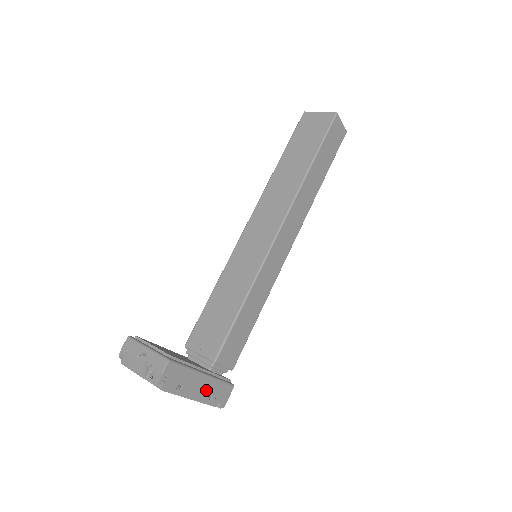
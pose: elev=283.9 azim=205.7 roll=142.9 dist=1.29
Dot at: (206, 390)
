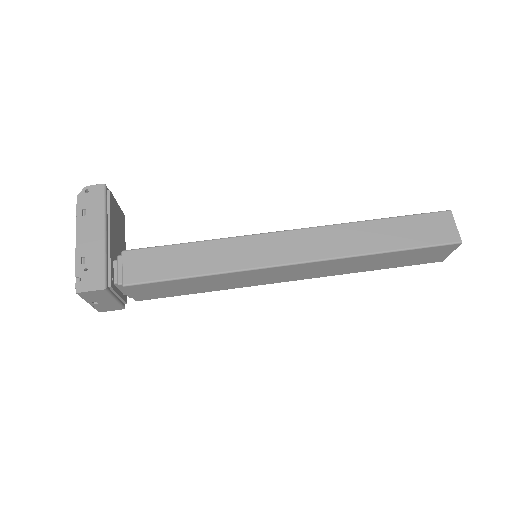
Dot at: (90, 249)
